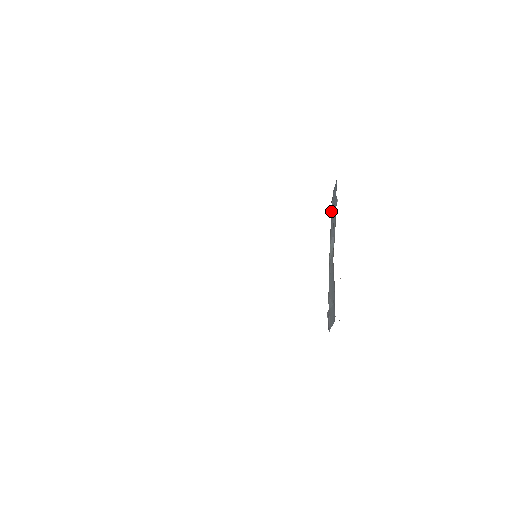
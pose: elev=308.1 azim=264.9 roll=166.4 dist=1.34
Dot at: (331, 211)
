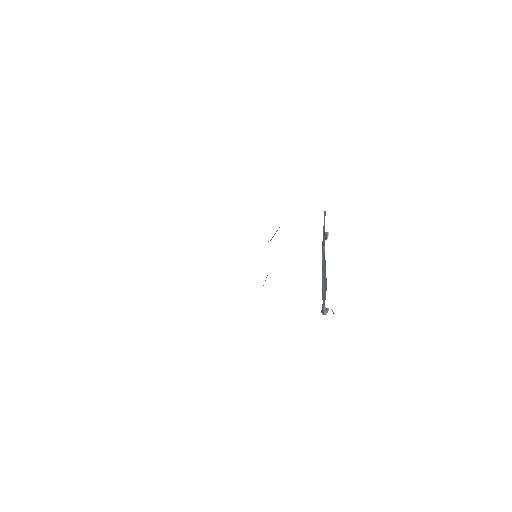
Dot at: occluded
